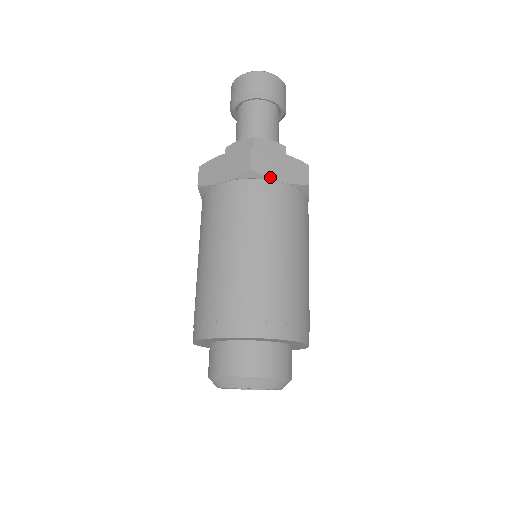
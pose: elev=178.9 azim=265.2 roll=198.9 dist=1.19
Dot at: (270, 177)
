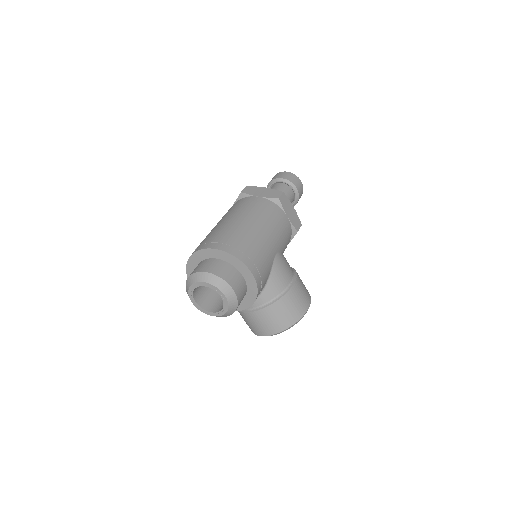
Dot at: (252, 195)
